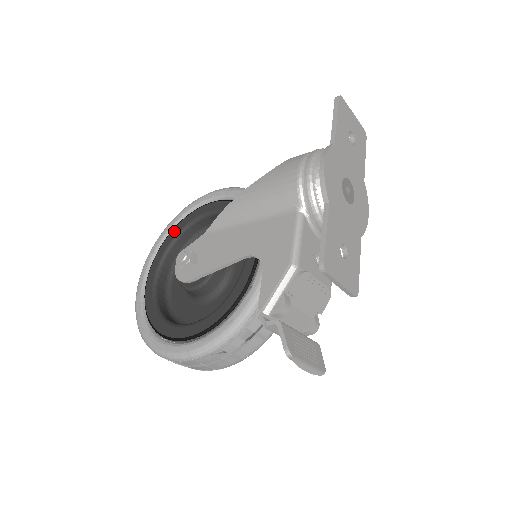
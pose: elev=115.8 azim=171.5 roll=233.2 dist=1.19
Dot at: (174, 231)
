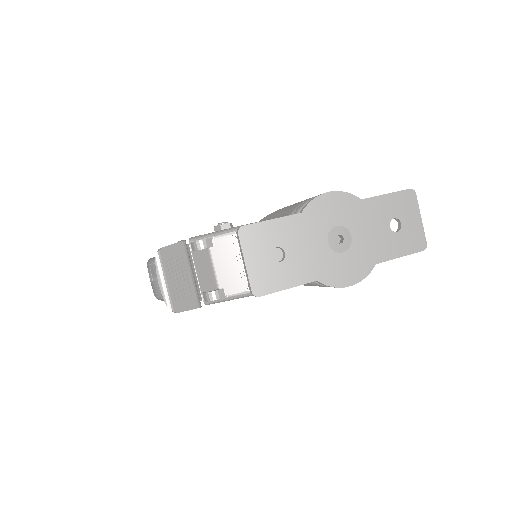
Dot at: occluded
